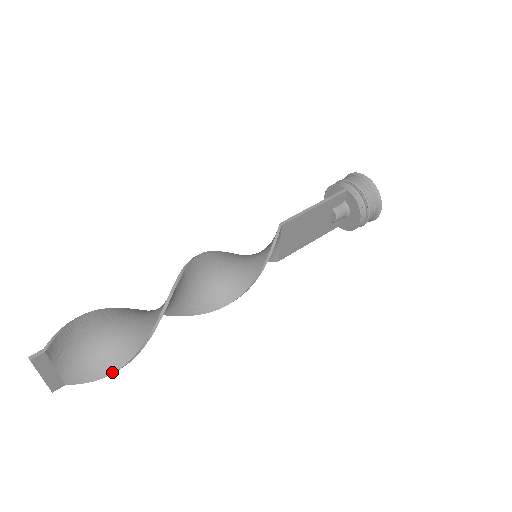
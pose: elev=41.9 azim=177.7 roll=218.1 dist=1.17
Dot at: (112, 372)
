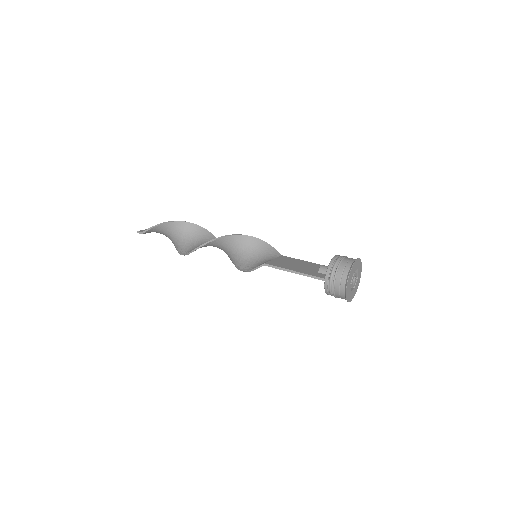
Dot at: occluded
